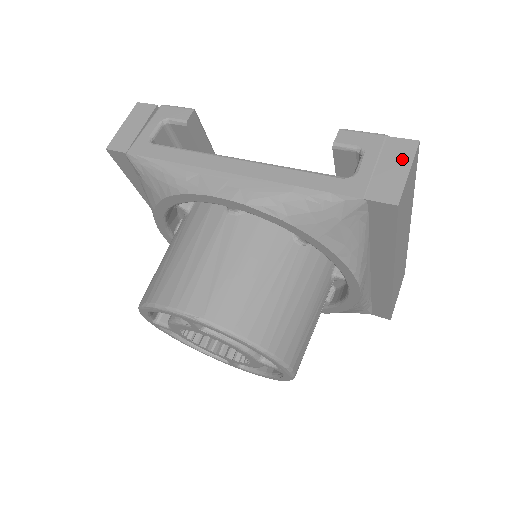
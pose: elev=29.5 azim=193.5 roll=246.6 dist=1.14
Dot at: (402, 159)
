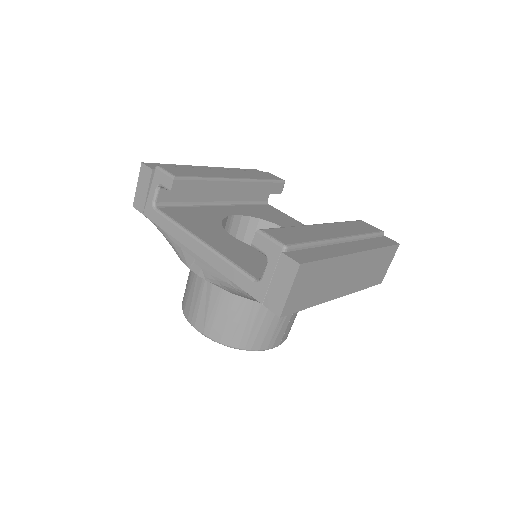
Dot at: (287, 278)
